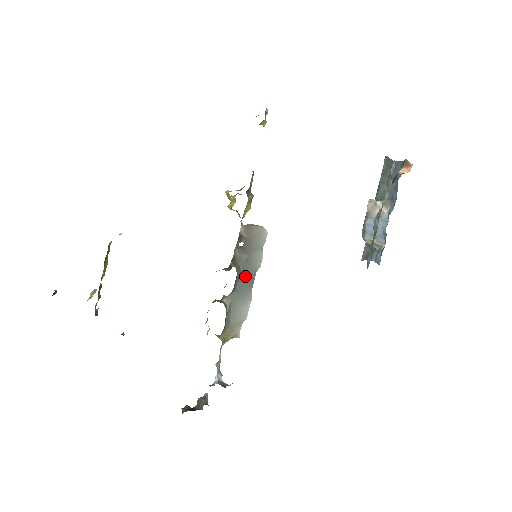
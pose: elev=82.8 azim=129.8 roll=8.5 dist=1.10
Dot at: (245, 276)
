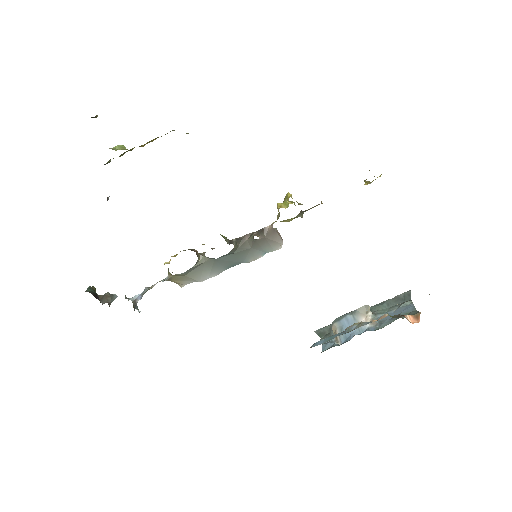
Dot at: (233, 257)
